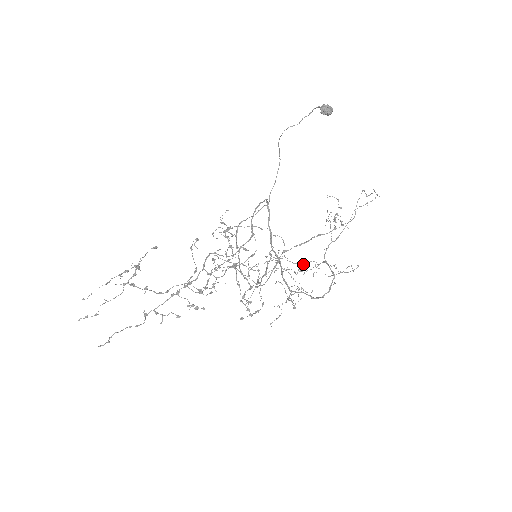
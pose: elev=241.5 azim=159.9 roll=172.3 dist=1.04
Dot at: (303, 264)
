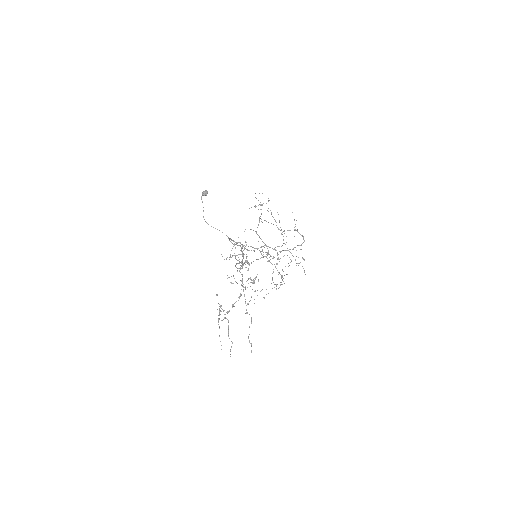
Dot at: occluded
